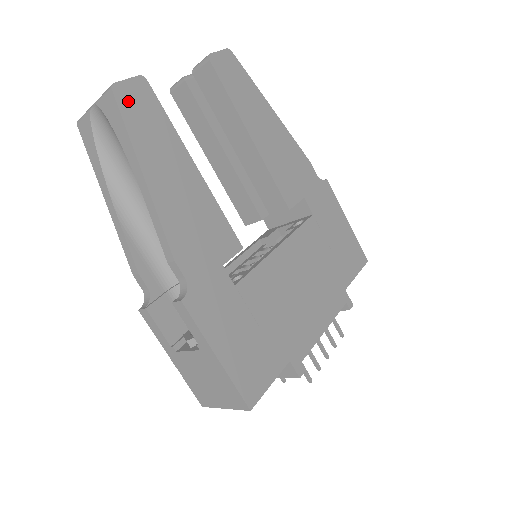
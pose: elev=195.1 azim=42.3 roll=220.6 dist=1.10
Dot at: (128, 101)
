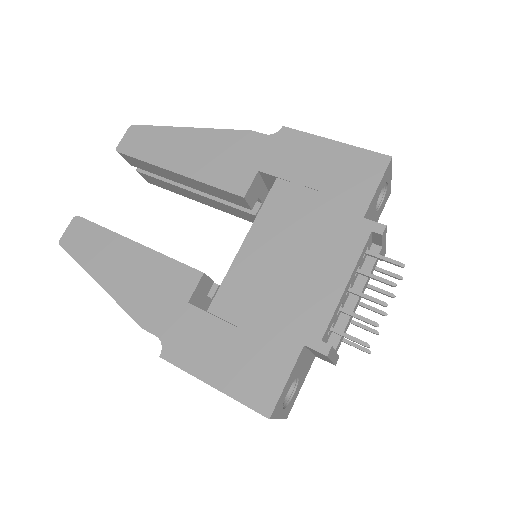
Dot at: (72, 243)
